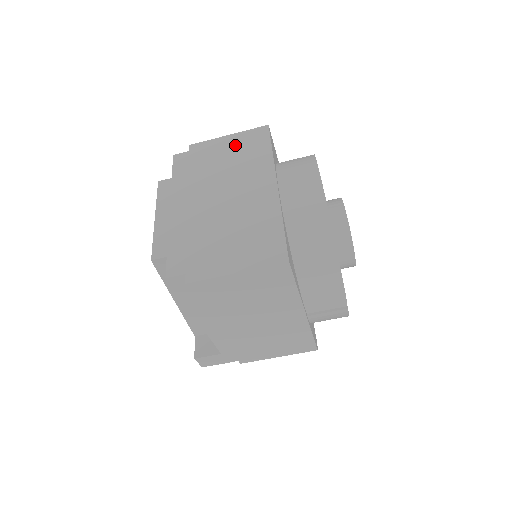
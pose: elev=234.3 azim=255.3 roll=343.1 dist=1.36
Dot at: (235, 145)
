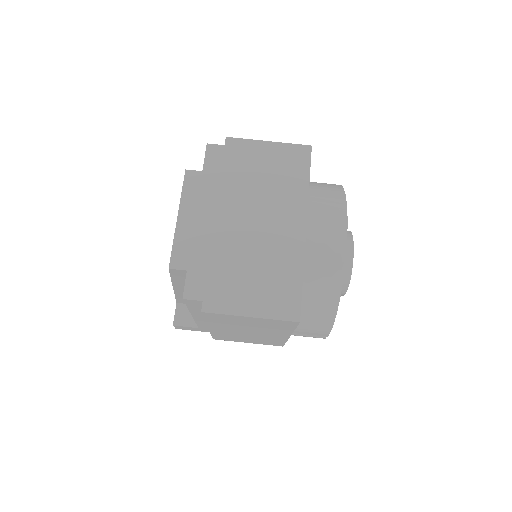
Dot at: (274, 159)
